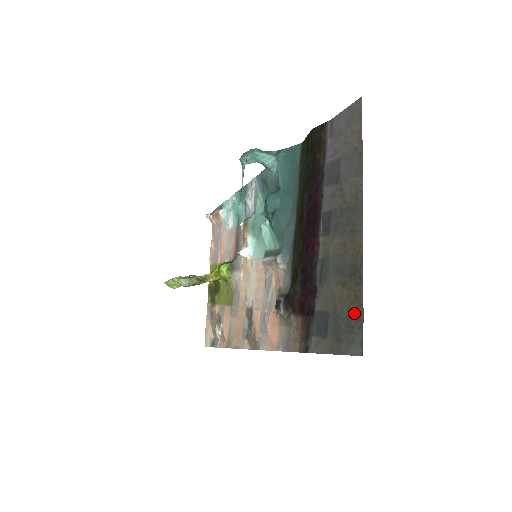
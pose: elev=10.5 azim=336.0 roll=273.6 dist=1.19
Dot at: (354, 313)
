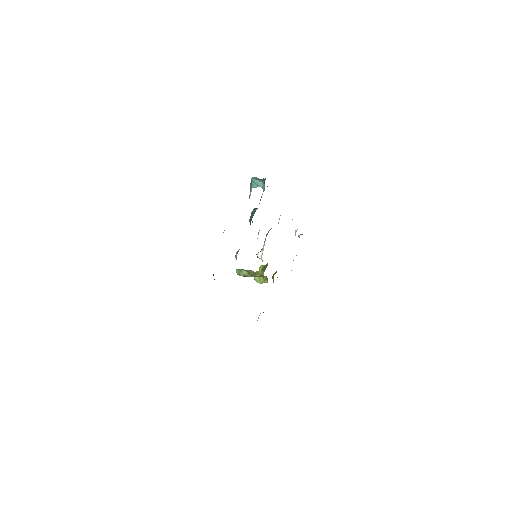
Dot at: occluded
